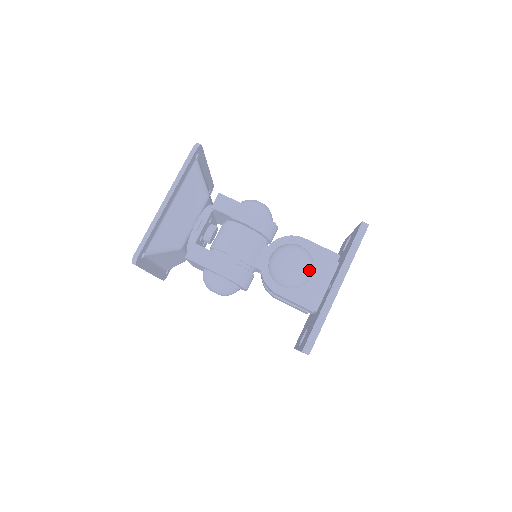
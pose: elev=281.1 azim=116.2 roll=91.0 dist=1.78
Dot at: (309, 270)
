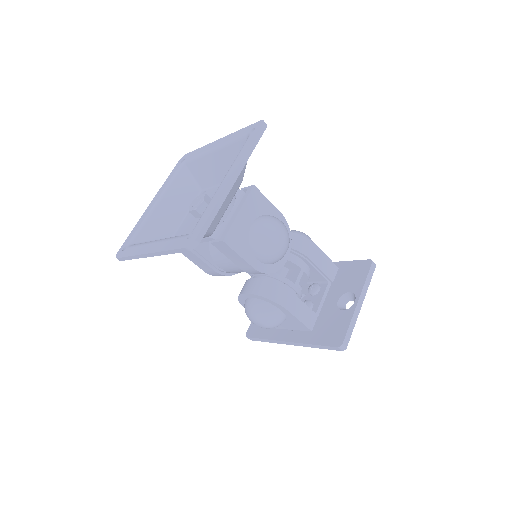
Dot at: occluded
